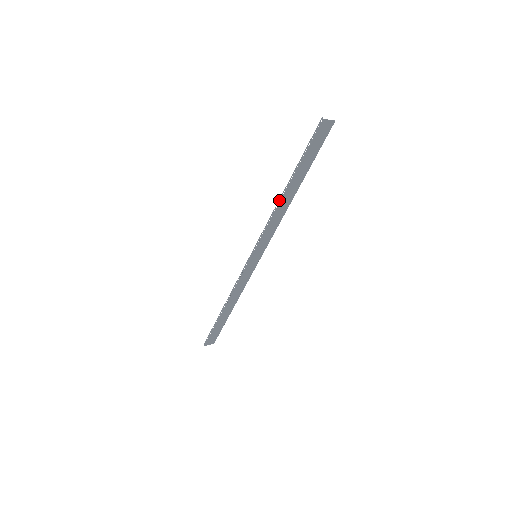
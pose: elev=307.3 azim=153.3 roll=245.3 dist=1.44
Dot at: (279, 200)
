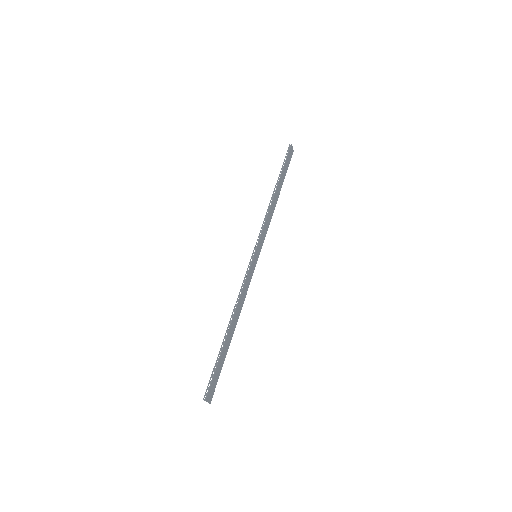
Dot at: (271, 199)
